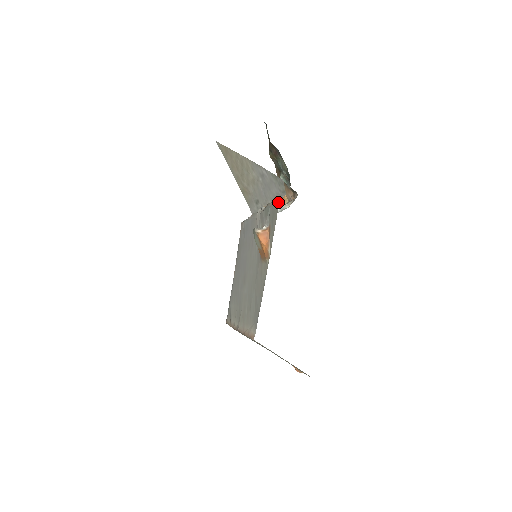
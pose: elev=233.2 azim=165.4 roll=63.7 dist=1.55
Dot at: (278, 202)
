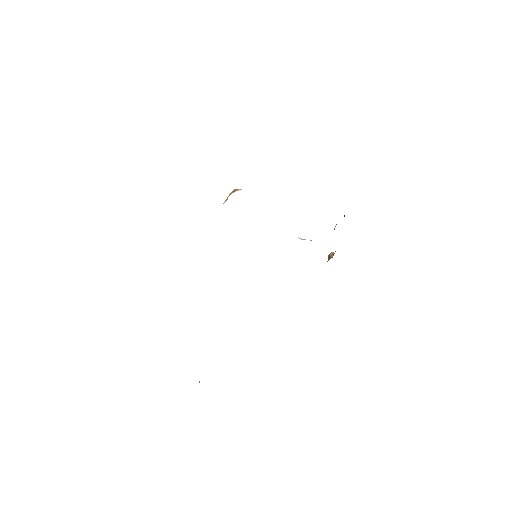
Dot at: occluded
